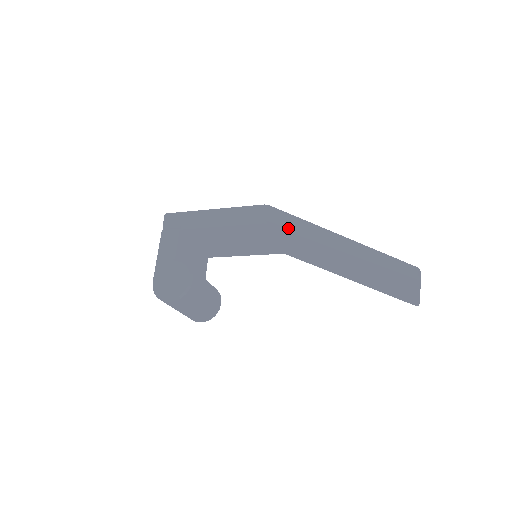
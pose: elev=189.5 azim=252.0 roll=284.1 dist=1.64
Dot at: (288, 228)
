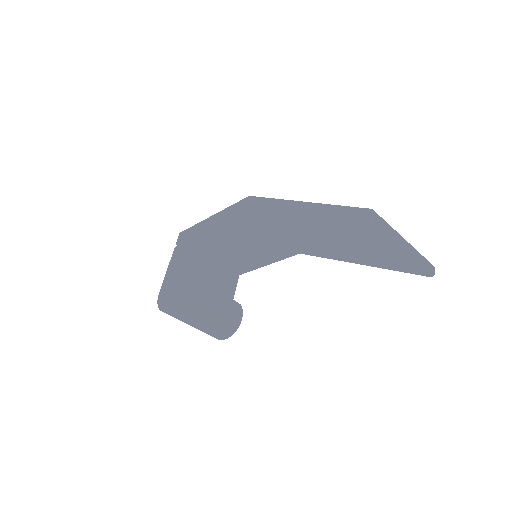
Dot at: (260, 211)
